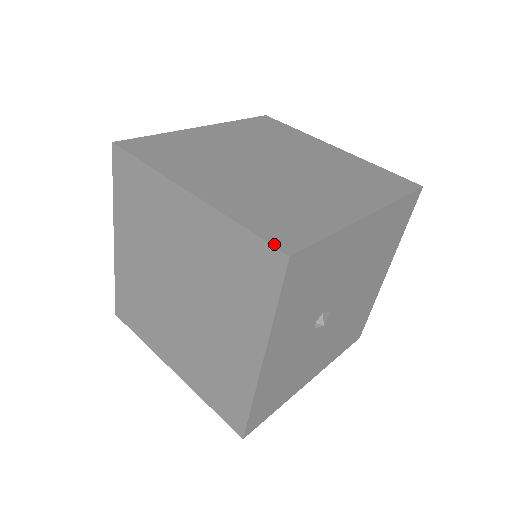
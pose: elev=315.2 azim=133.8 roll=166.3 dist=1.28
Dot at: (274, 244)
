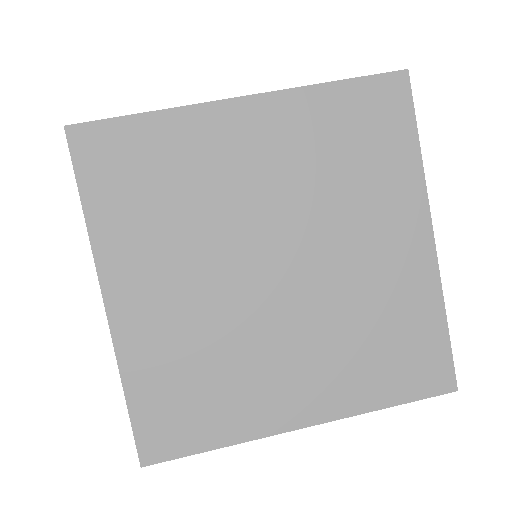
Dot at: (383, 74)
